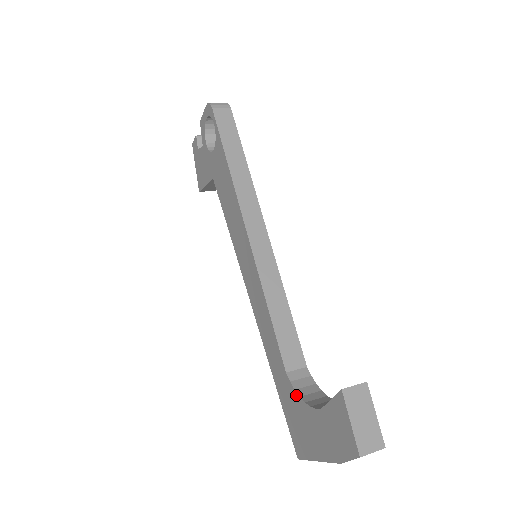
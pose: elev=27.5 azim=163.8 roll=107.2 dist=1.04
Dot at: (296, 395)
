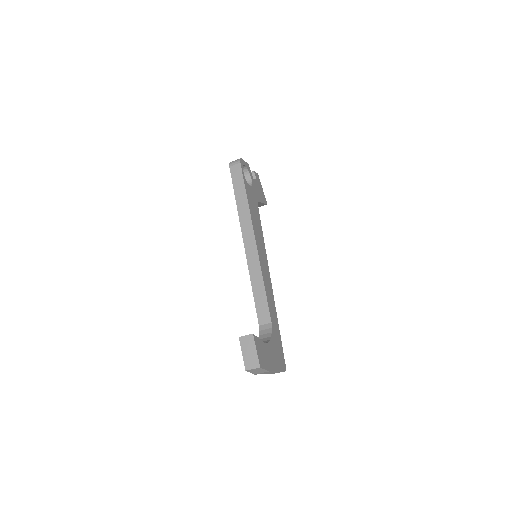
Dot at: (259, 338)
